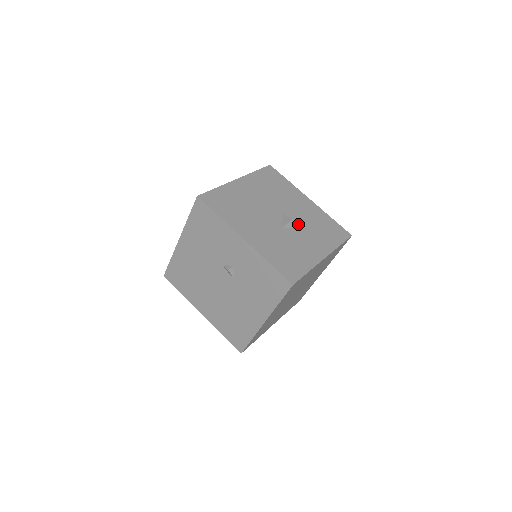
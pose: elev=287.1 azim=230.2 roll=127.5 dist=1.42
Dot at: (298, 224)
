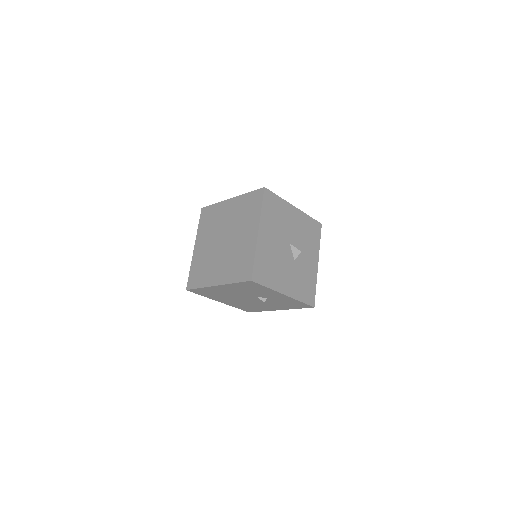
Dot at: (299, 246)
